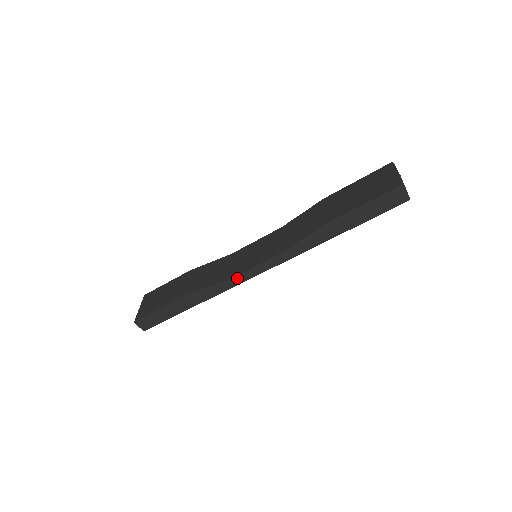
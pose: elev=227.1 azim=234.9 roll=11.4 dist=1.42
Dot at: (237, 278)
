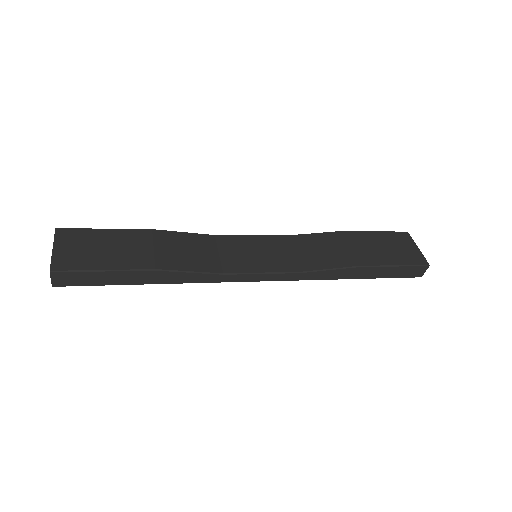
Dot at: (237, 276)
